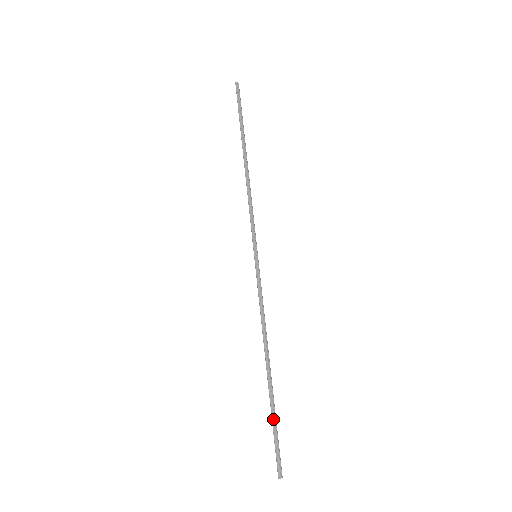
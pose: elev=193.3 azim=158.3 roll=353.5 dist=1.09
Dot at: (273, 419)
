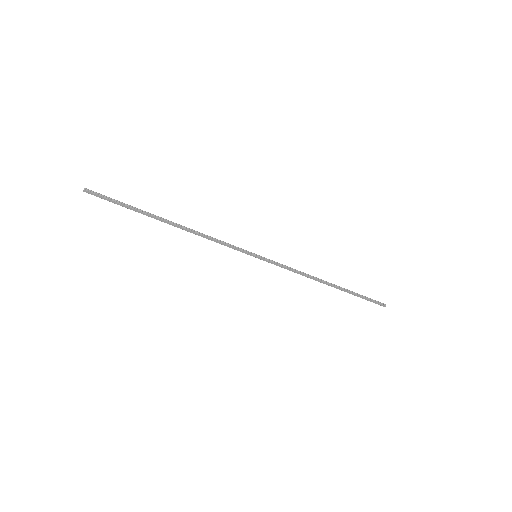
Dot at: (357, 296)
